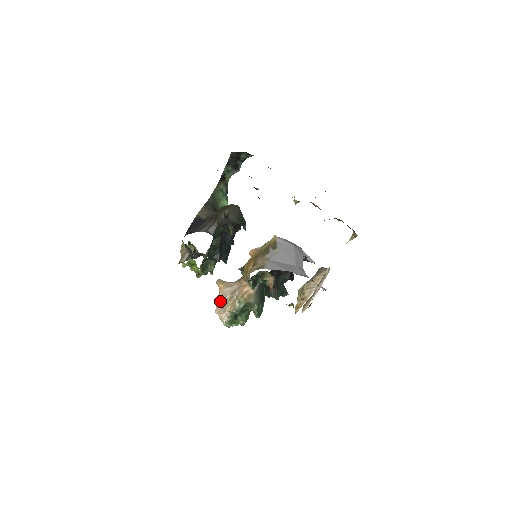
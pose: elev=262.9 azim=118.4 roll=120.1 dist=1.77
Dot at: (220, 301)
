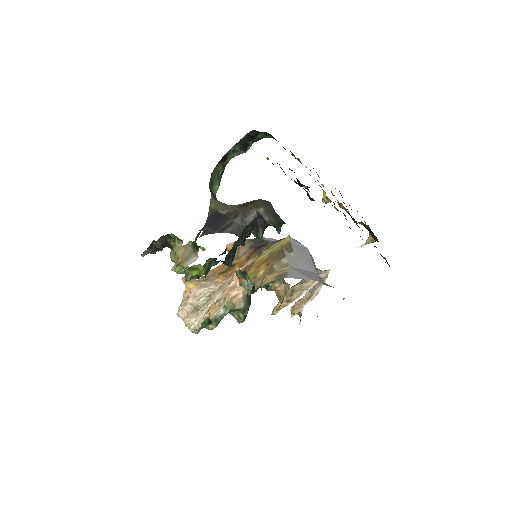
Dot at: (189, 303)
